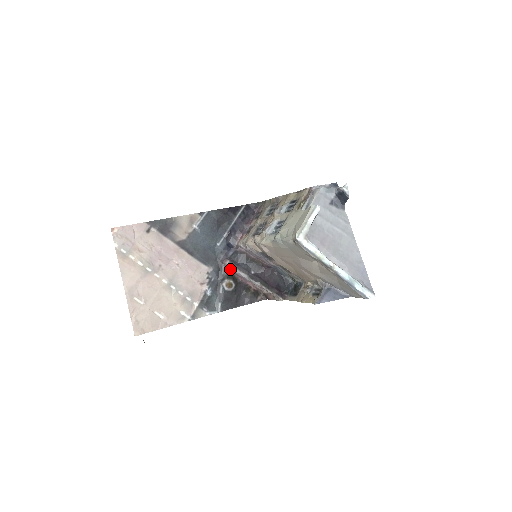
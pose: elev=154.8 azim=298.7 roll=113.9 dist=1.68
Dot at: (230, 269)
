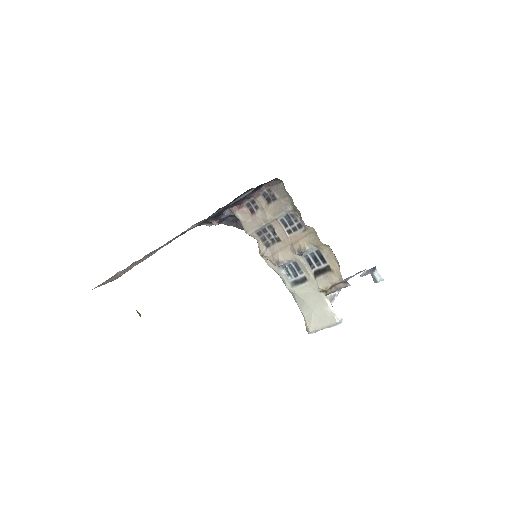
Dot at: occluded
